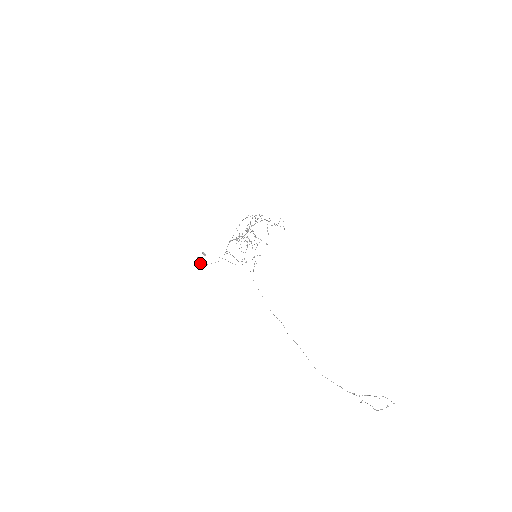
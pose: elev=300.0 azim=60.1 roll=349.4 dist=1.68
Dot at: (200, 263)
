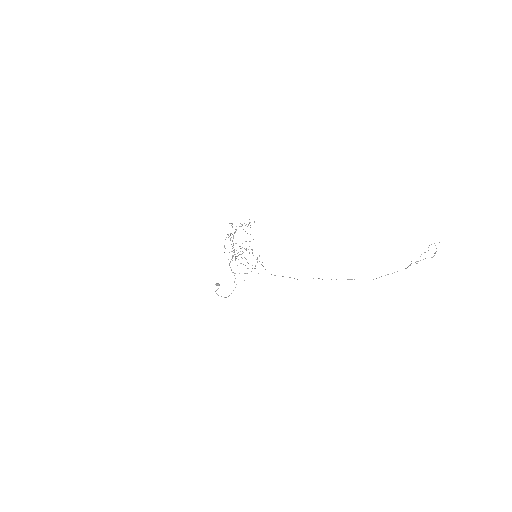
Dot at: occluded
